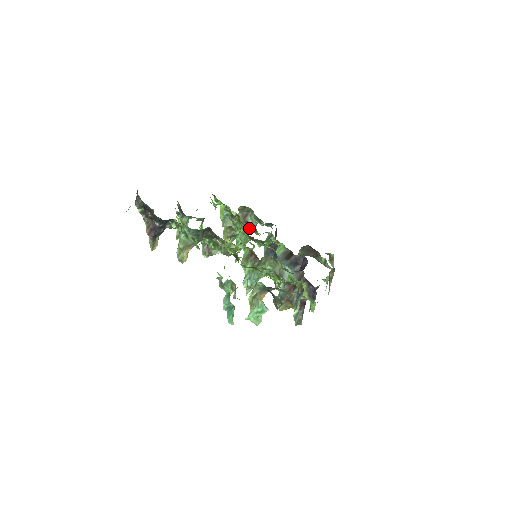
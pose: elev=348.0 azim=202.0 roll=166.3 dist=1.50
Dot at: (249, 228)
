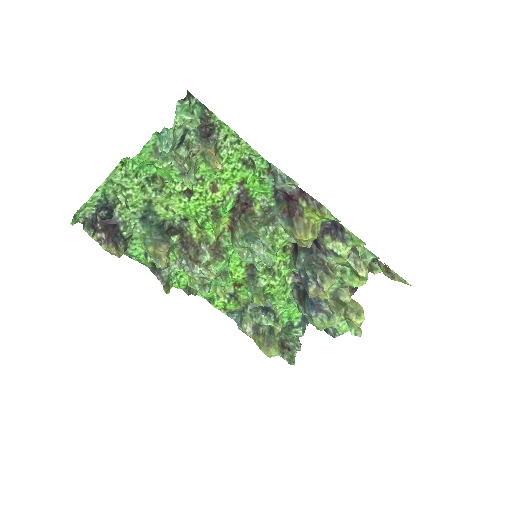
Dot at: (267, 305)
